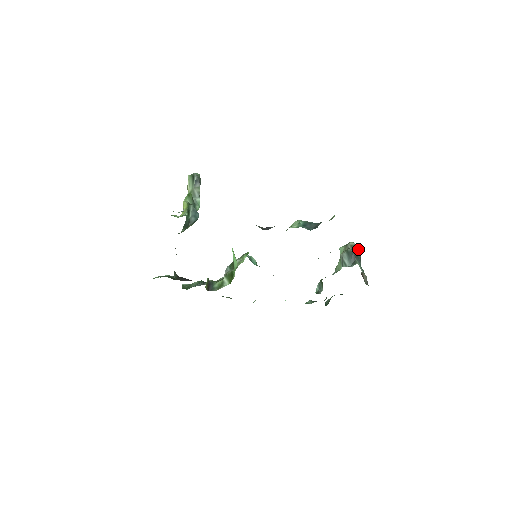
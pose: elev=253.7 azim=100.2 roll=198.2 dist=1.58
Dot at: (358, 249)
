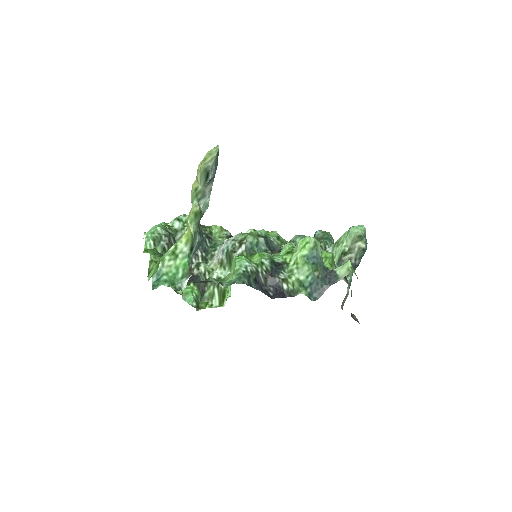
Dot at: (363, 253)
